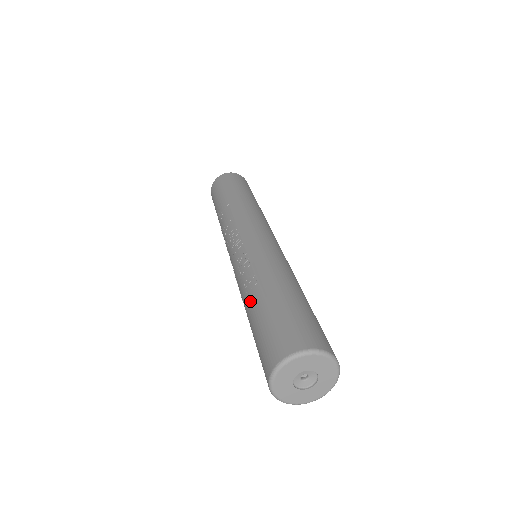
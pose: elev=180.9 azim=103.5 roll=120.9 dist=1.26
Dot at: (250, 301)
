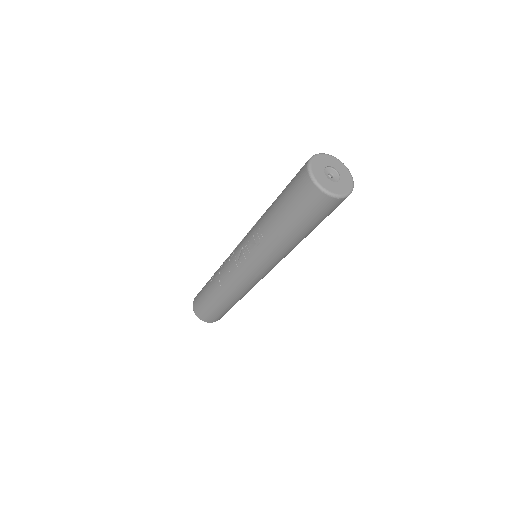
Dot at: (272, 204)
